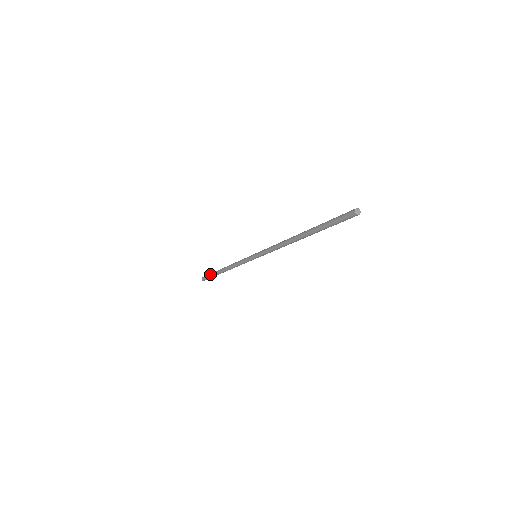
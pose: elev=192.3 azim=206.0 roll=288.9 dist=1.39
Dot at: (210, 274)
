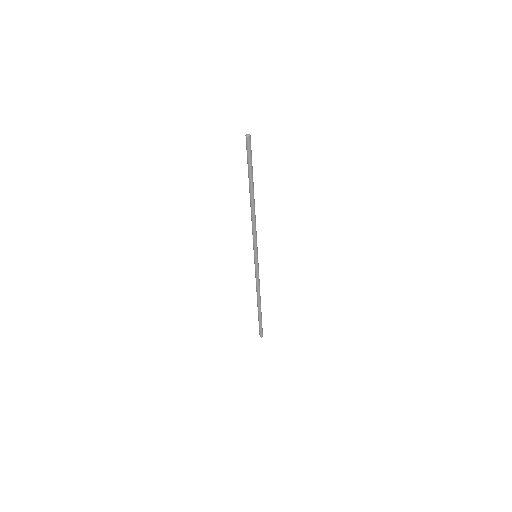
Dot at: occluded
